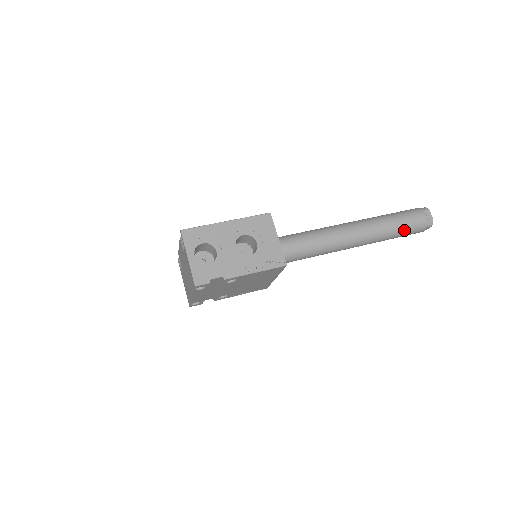
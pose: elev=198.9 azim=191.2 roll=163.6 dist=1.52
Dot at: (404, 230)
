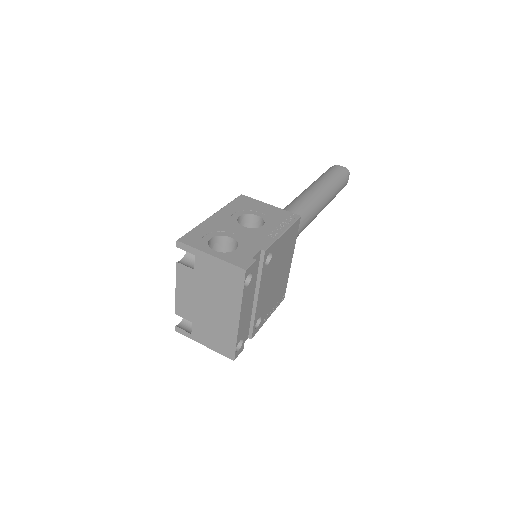
Dot at: (338, 182)
